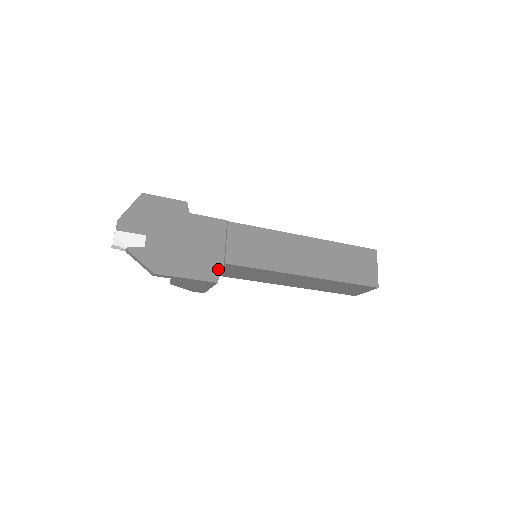
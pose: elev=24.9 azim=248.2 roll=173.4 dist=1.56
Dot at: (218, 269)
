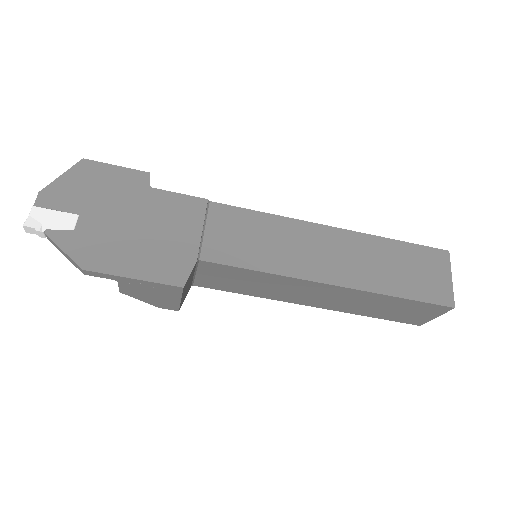
Dot at: (187, 267)
